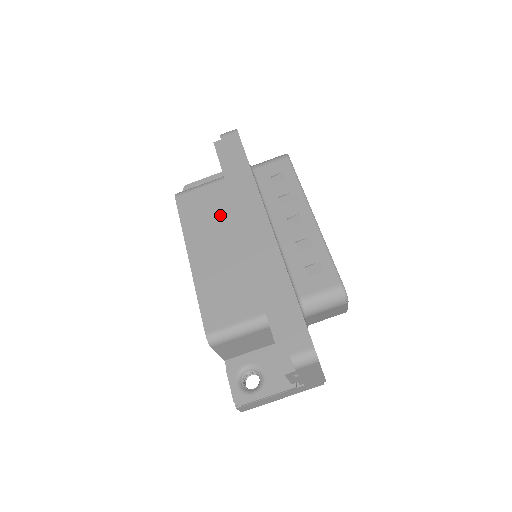
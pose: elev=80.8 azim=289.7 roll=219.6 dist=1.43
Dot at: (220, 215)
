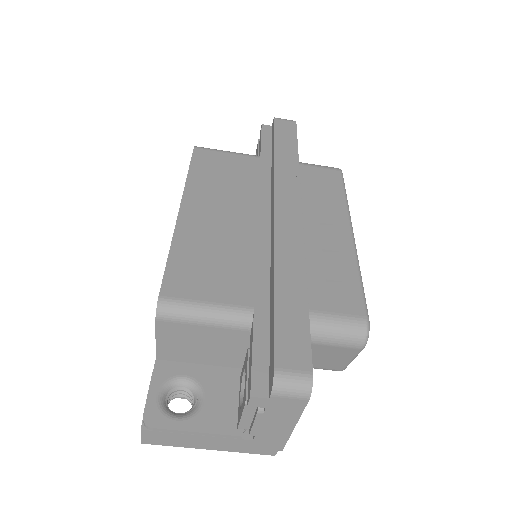
Dot at: (240, 185)
